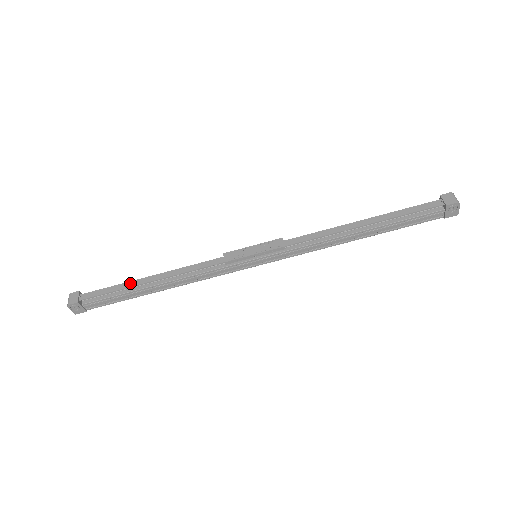
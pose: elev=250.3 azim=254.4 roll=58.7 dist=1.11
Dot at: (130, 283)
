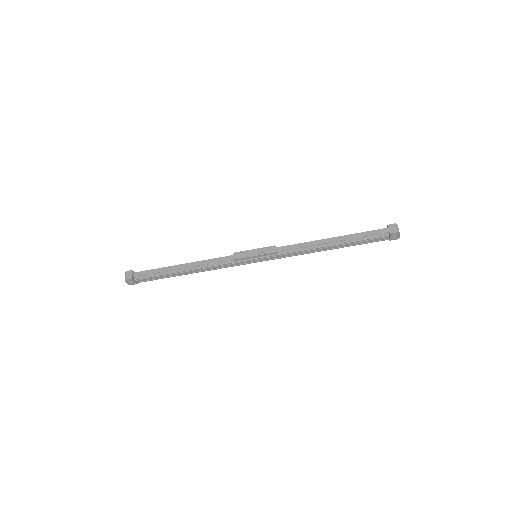
Dot at: (168, 268)
